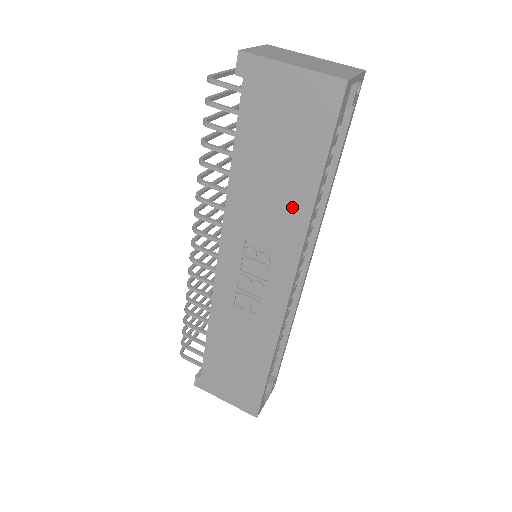
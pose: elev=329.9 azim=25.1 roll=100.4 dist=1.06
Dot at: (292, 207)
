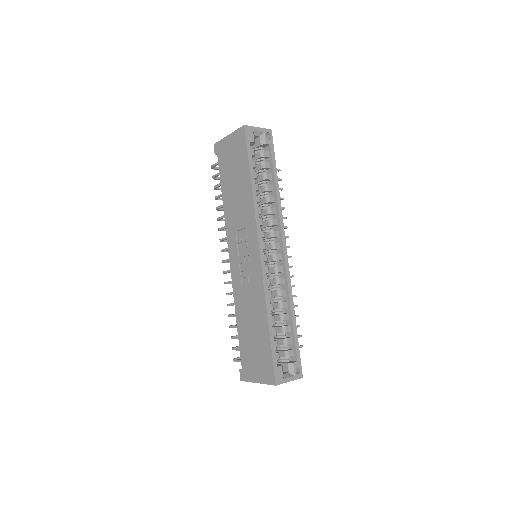
Dot at: (246, 198)
